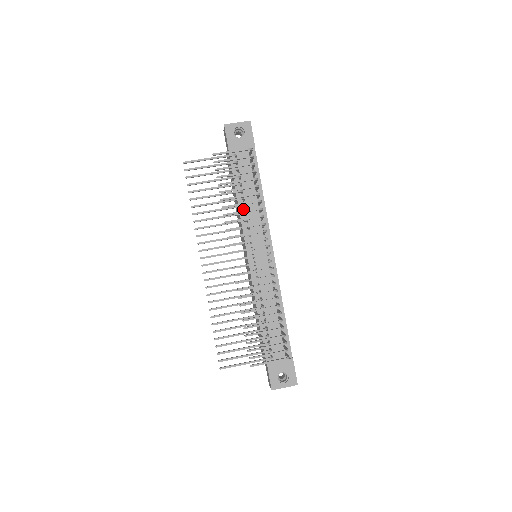
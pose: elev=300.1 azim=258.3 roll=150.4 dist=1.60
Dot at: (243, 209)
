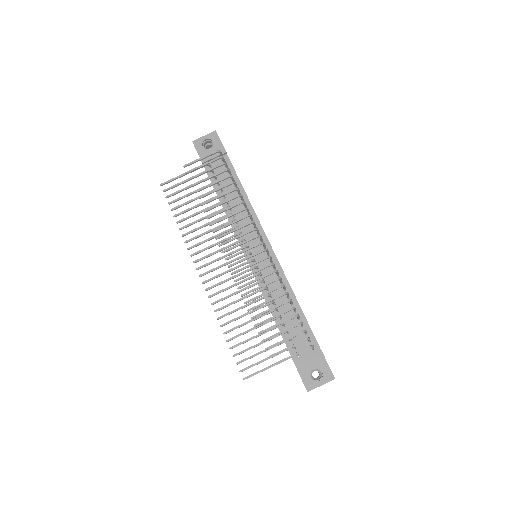
Dot at: (229, 212)
